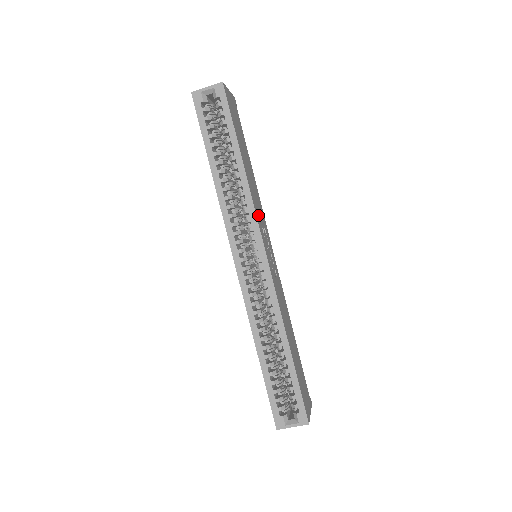
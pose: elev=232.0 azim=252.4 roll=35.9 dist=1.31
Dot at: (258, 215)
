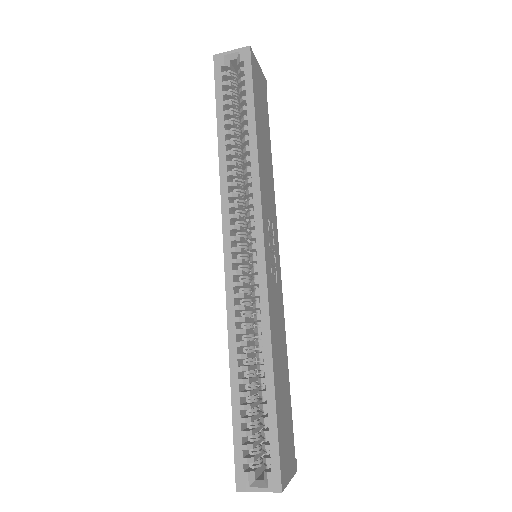
Dot at: (265, 201)
